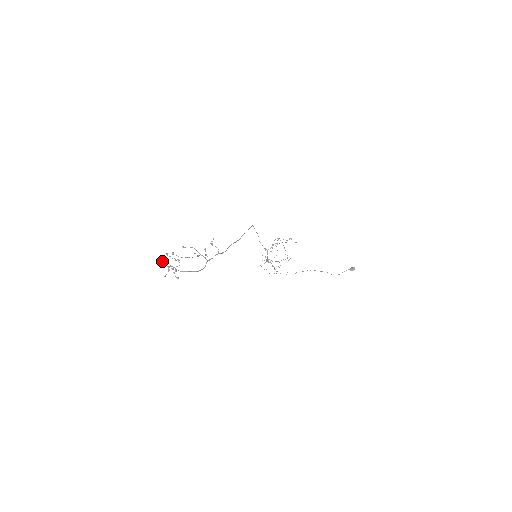
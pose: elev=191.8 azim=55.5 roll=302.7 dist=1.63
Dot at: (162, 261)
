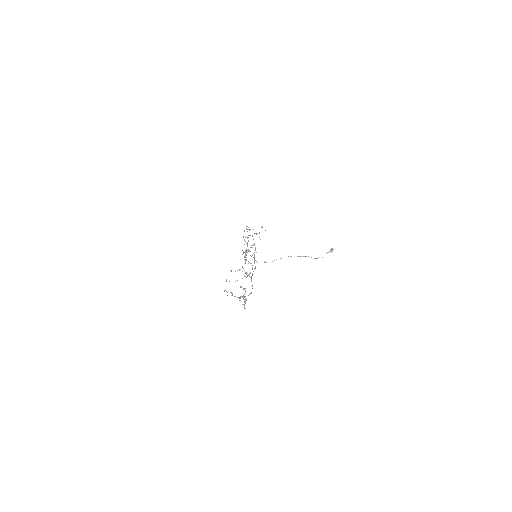
Dot at: (231, 293)
